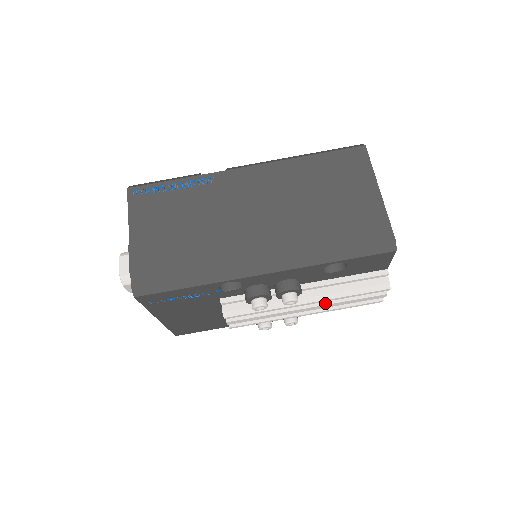
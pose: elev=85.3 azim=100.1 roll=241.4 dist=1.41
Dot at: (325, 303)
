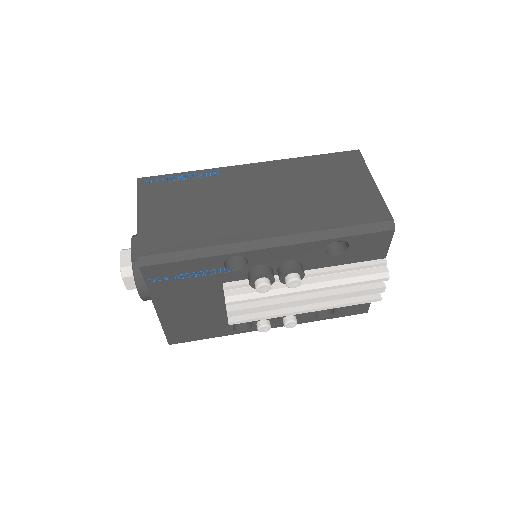
Dot at: (326, 294)
